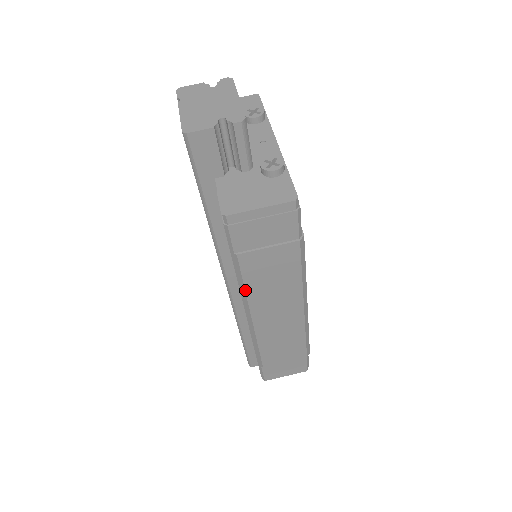
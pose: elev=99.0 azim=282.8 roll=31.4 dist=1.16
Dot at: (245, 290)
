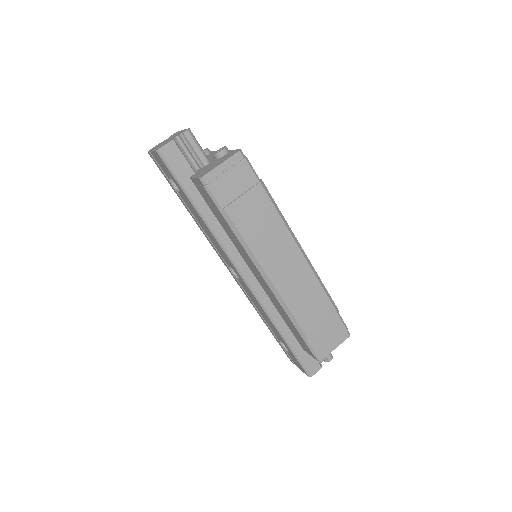
Dot at: (246, 244)
